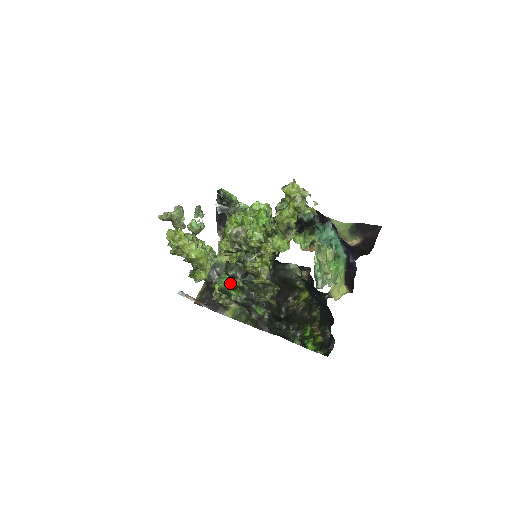
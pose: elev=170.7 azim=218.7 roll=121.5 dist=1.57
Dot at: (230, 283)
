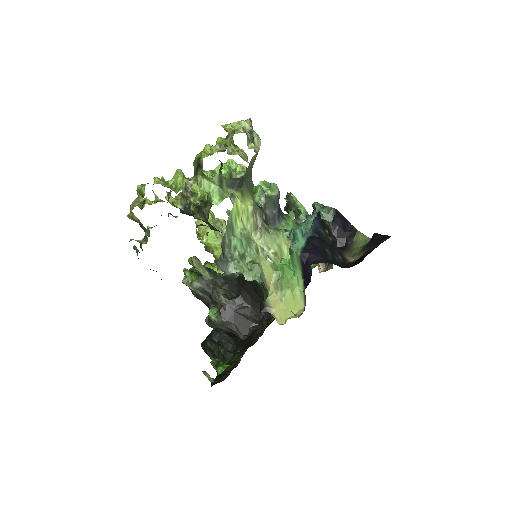
Dot at: occluded
